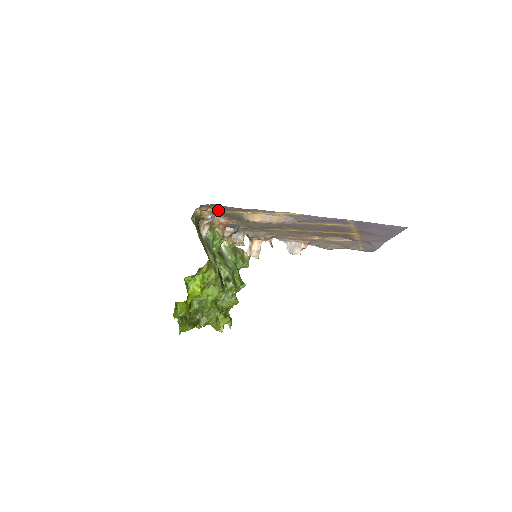
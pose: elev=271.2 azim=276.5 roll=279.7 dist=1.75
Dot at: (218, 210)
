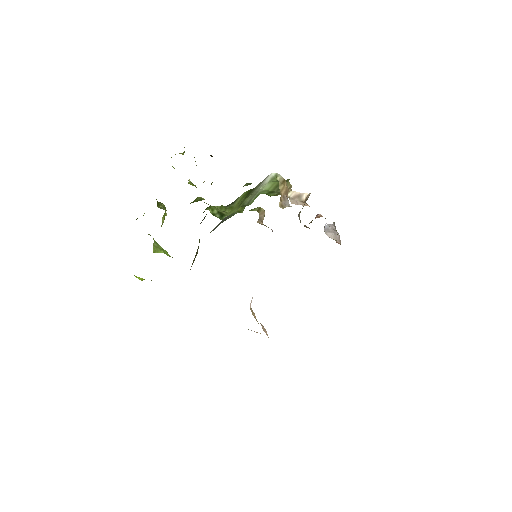
Dot at: occluded
